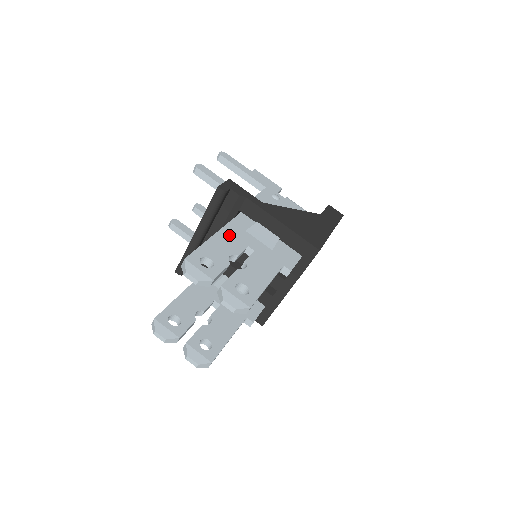
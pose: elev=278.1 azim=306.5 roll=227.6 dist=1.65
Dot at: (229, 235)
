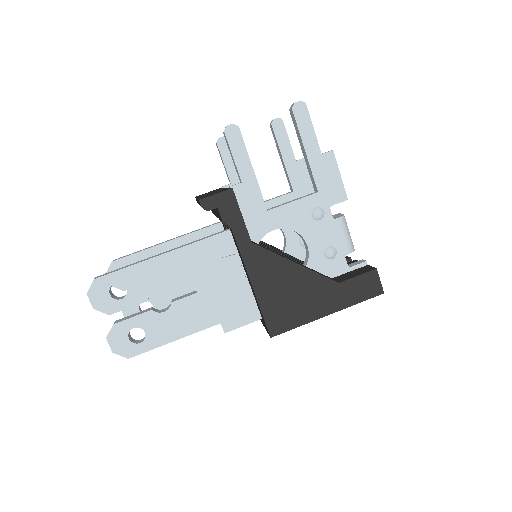
Dot at: (180, 261)
